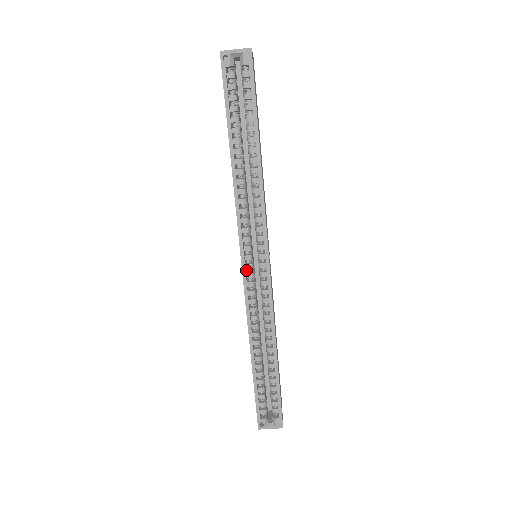
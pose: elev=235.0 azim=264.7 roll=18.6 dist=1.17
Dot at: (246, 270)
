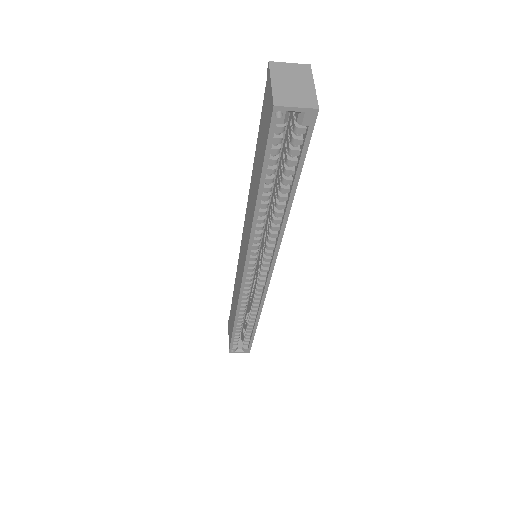
Dot at: occluded
